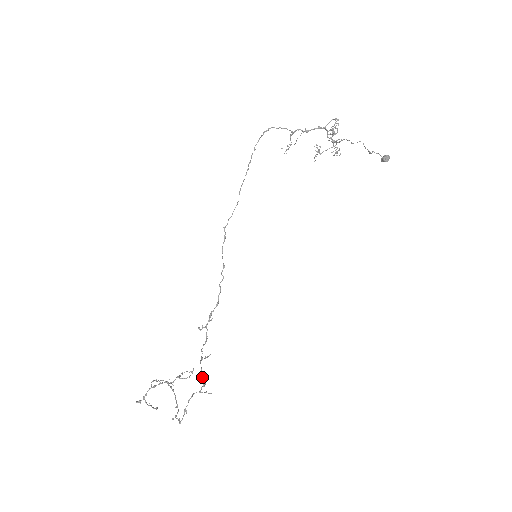
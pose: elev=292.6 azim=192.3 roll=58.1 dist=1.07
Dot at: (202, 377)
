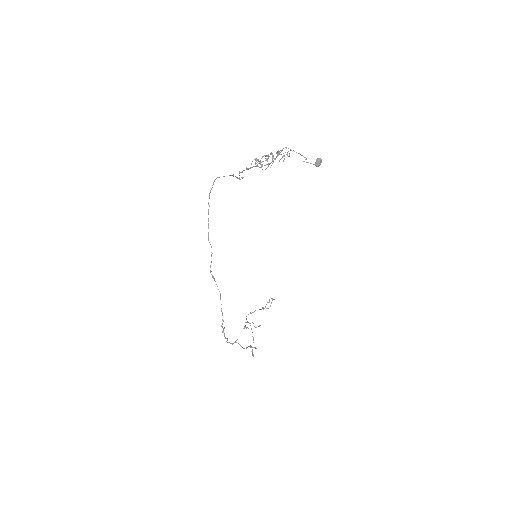
Dot at: occluded
